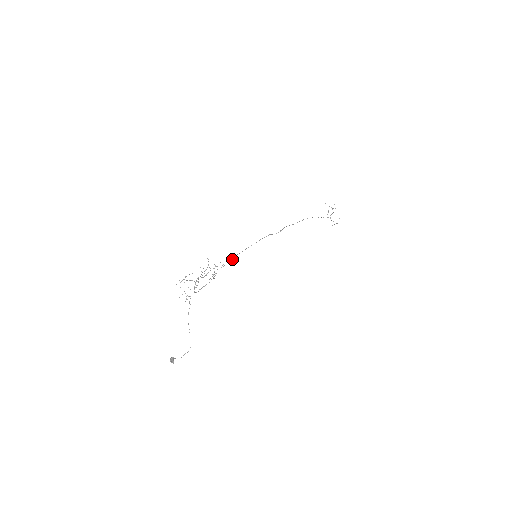
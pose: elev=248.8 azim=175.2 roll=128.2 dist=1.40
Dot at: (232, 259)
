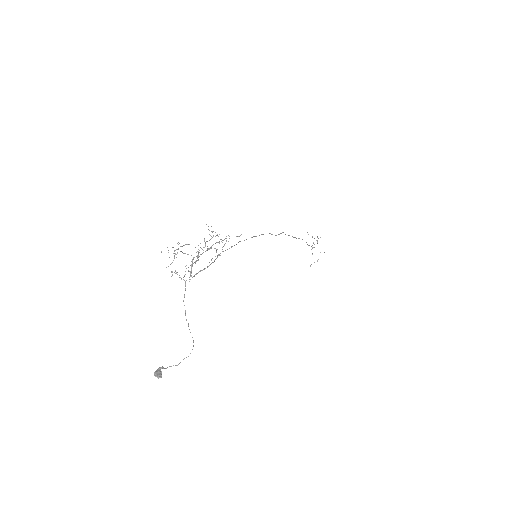
Dot at: (234, 245)
